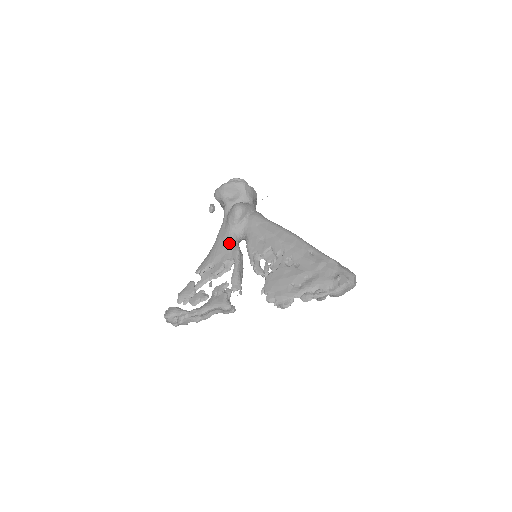
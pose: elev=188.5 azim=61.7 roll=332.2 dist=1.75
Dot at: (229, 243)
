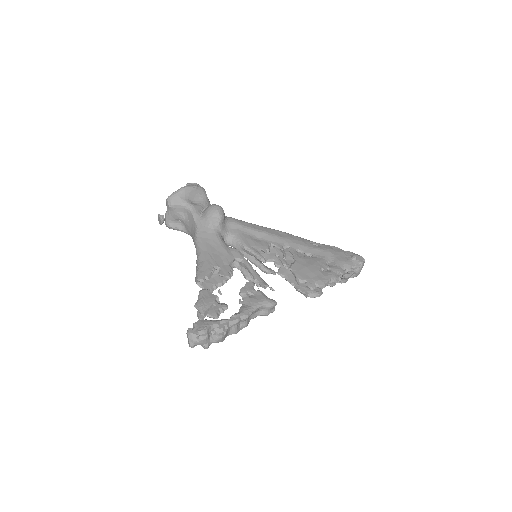
Dot at: (223, 245)
